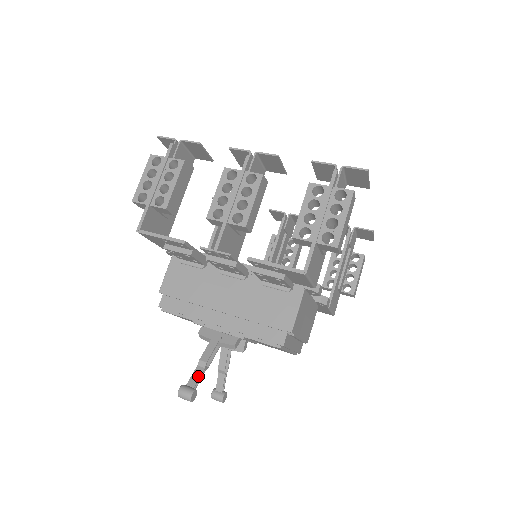
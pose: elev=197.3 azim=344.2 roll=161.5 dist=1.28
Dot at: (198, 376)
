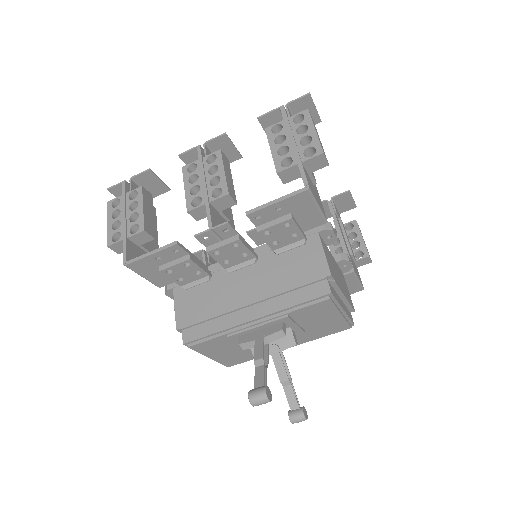
Dot at: (261, 374)
